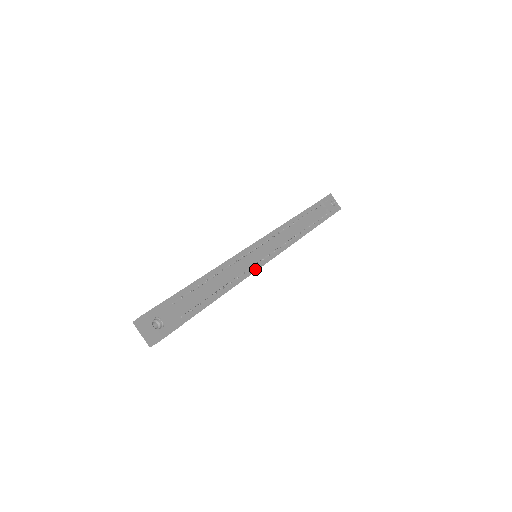
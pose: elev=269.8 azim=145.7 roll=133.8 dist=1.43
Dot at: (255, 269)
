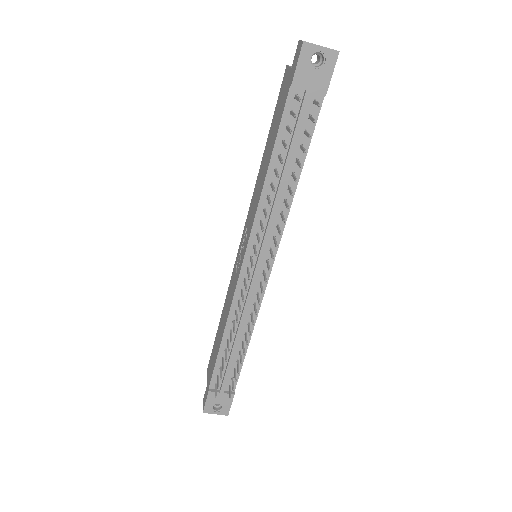
Dot at: (261, 296)
